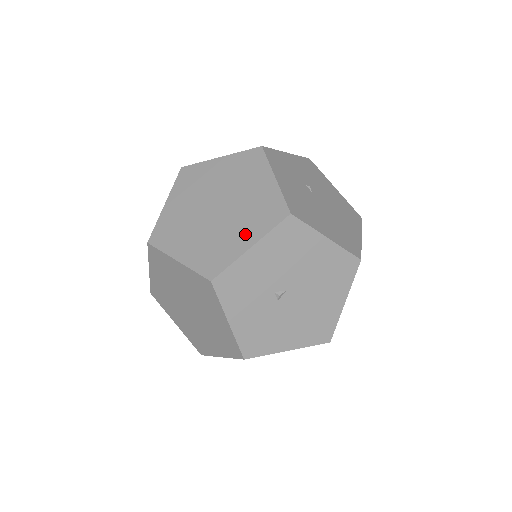
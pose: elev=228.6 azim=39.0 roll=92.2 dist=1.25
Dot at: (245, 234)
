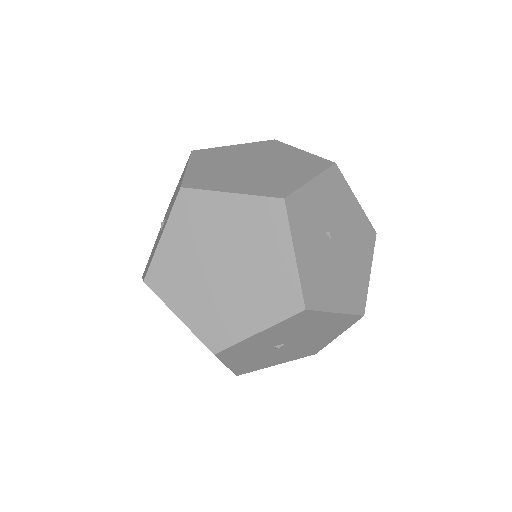
Dot at: (253, 315)
